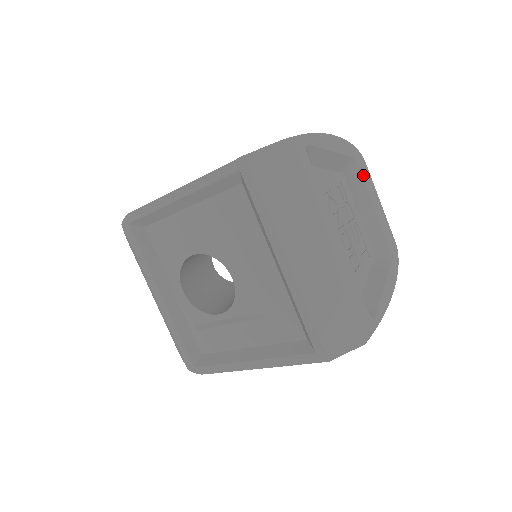
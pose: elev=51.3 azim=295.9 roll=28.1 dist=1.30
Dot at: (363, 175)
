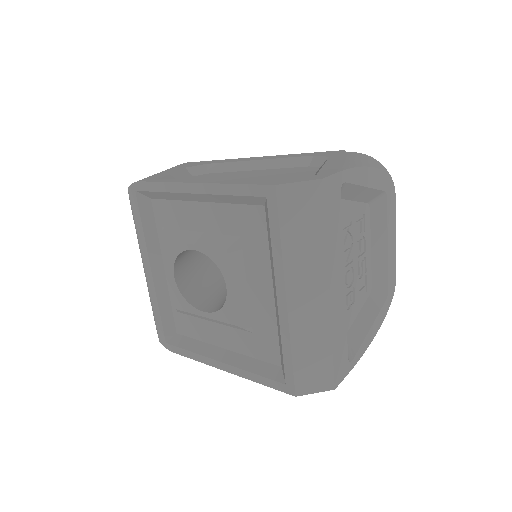
Dot at: (389, 210)
